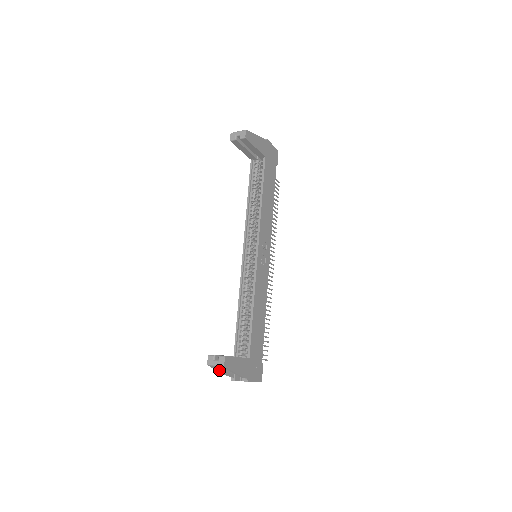
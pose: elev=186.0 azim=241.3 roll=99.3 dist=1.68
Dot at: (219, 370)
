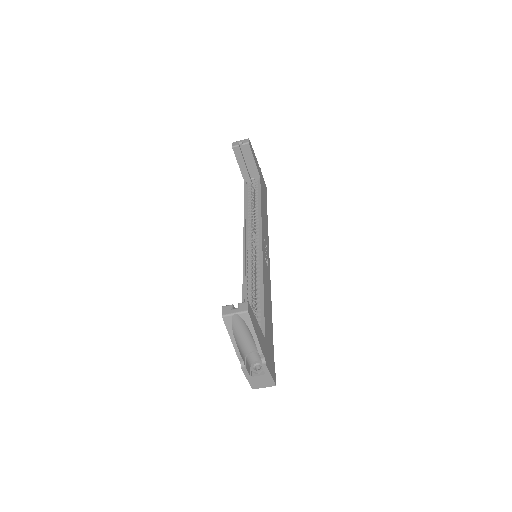
Dot at: (233, 334)
